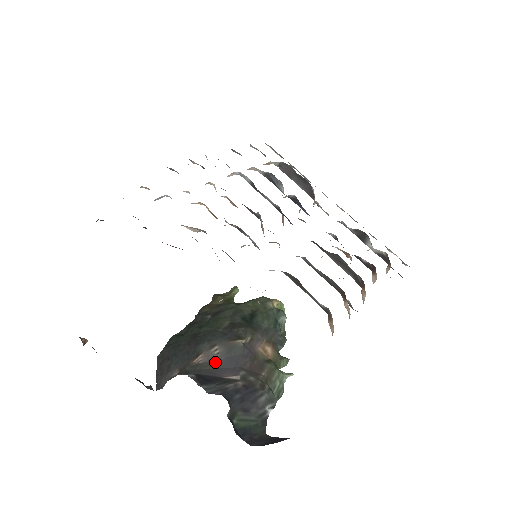
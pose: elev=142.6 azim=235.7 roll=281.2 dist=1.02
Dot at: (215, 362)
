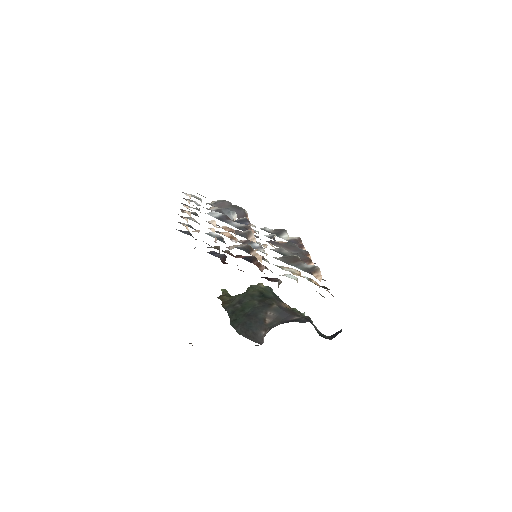
Dot at: (278, 317)
